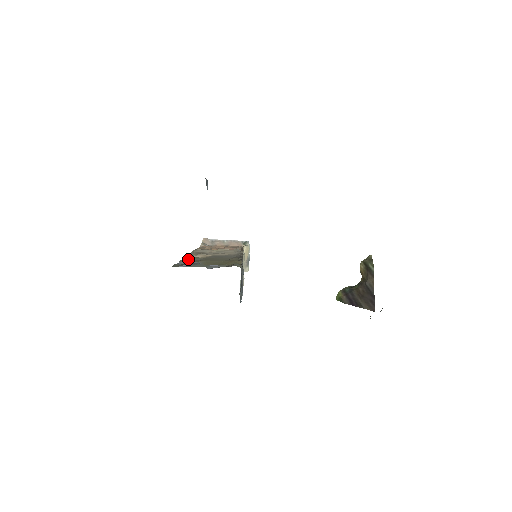
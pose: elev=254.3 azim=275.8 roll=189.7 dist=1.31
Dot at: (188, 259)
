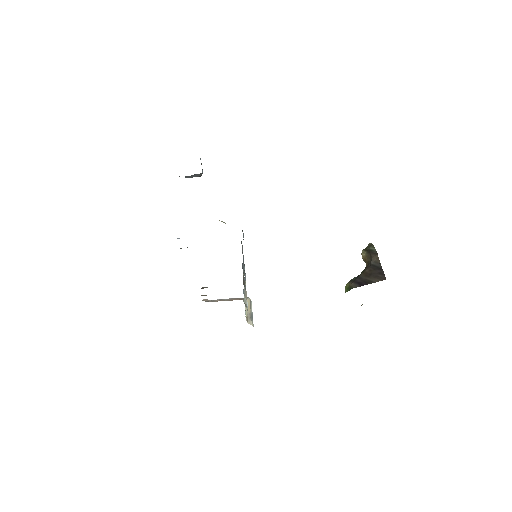
Dot at: occluded
